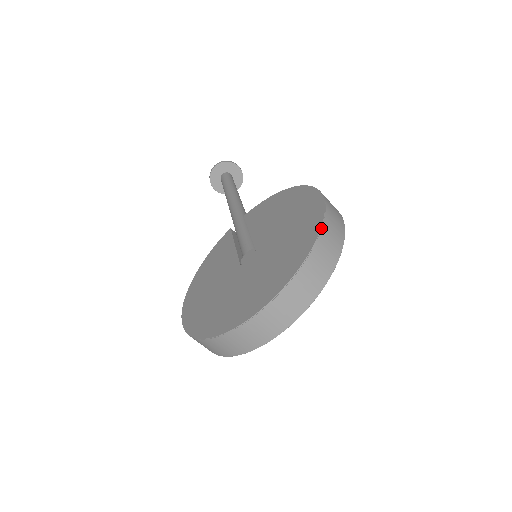
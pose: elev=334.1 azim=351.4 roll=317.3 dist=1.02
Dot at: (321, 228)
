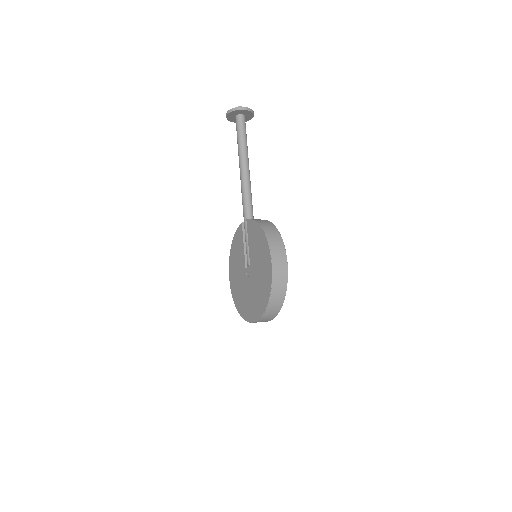
Dot at: (269, 298)
